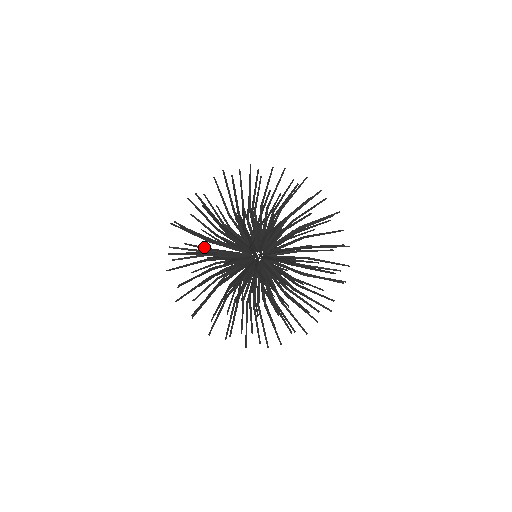
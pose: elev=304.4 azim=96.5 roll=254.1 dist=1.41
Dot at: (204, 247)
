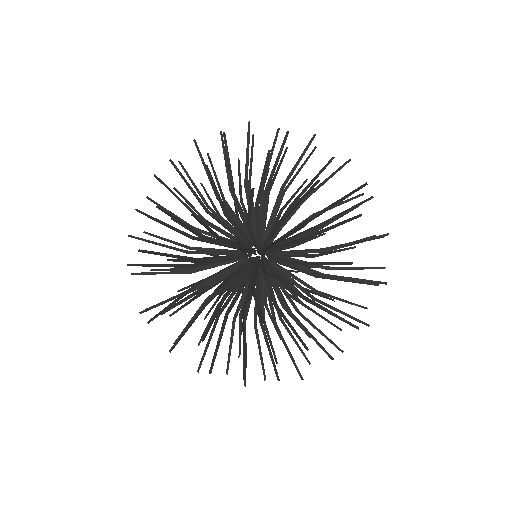
Dot at: (171, 272)
